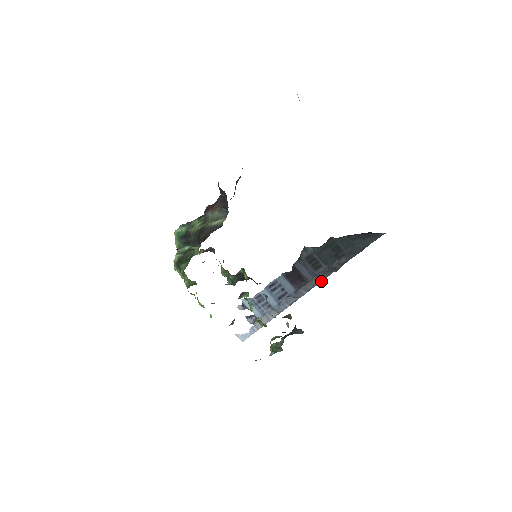
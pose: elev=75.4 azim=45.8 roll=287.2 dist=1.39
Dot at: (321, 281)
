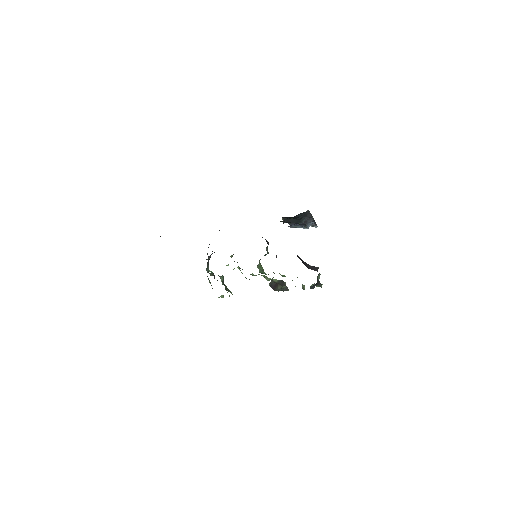
Dot at: (312, 218)
